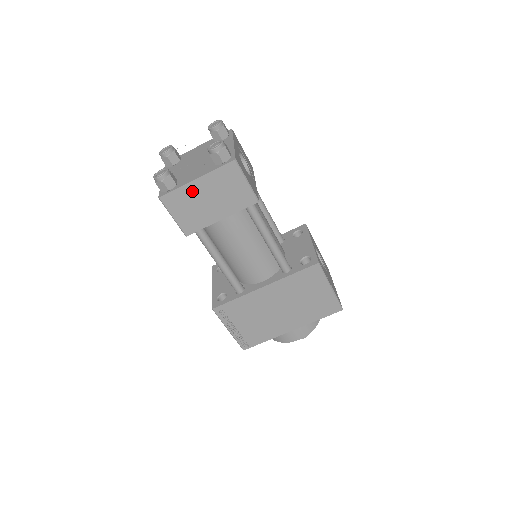
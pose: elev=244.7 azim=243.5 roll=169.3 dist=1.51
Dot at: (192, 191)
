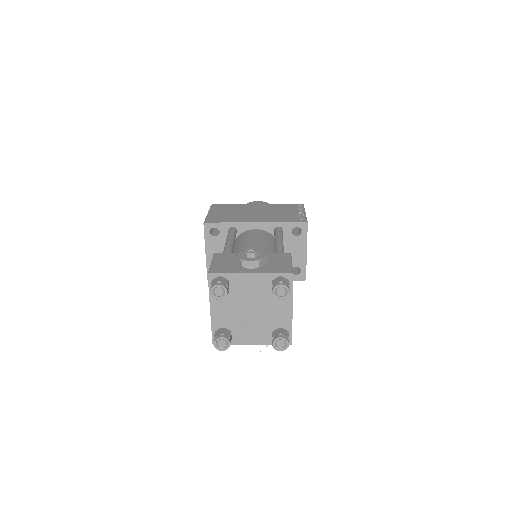
Dot at: occluded
